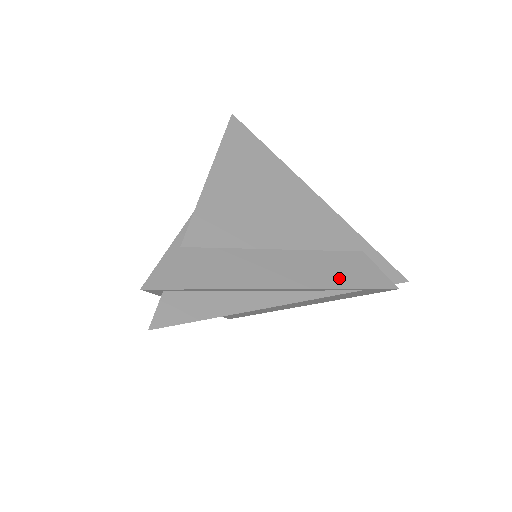
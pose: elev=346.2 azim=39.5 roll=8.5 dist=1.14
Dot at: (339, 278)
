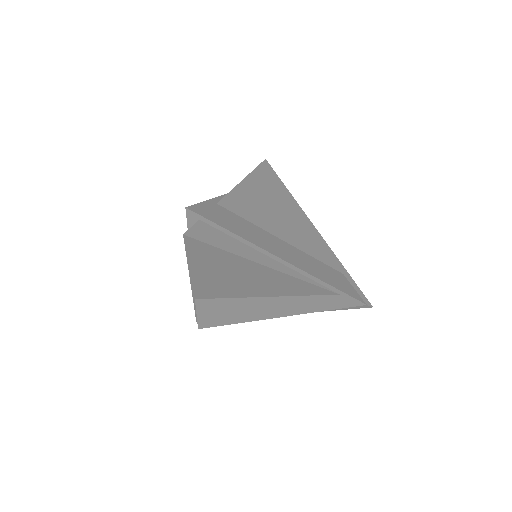
Dot at: (325, 277)
